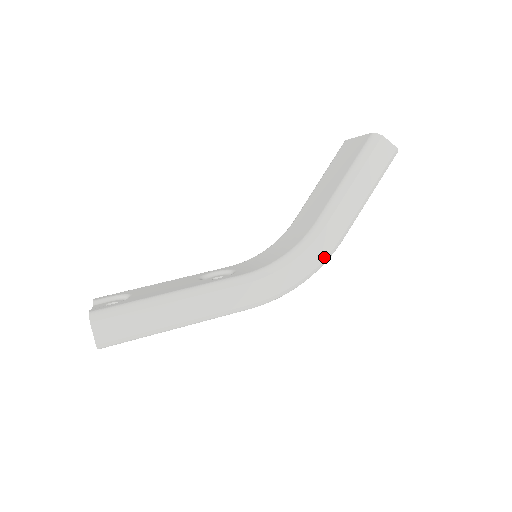
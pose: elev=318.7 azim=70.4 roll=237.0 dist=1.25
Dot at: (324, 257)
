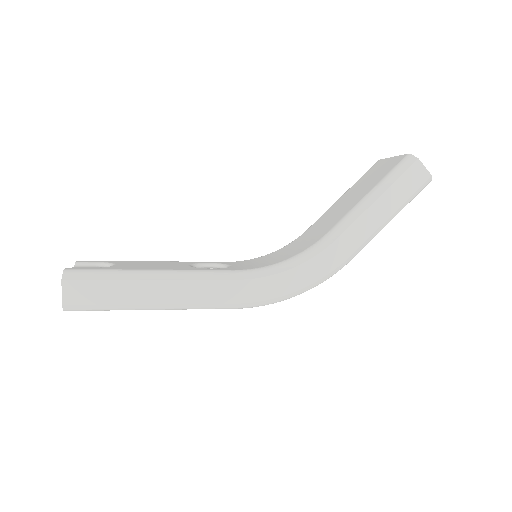
Dot at: (327, 272)
